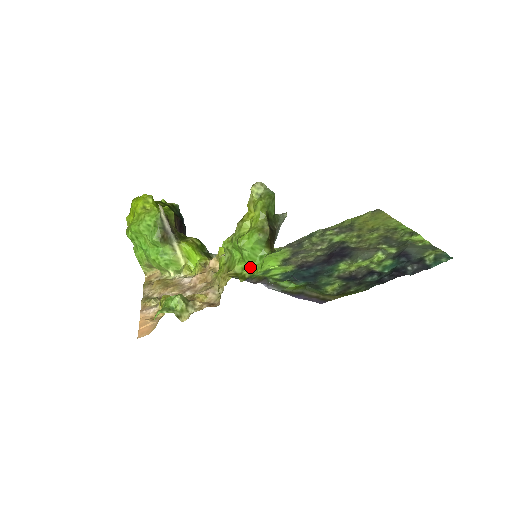
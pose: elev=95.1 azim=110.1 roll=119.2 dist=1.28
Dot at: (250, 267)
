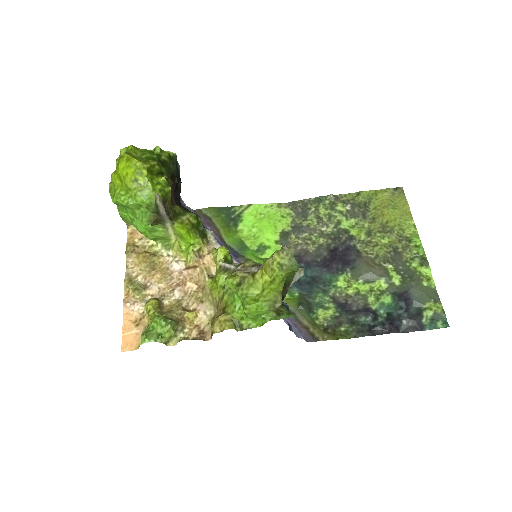
Dot at: (250, 320)
